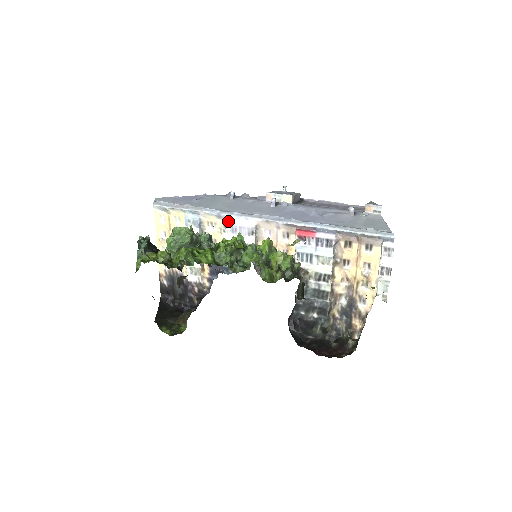
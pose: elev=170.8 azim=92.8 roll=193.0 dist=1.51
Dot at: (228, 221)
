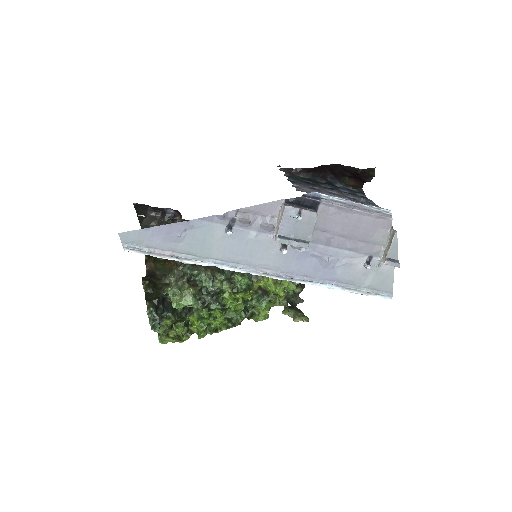
Dot at: occluded
